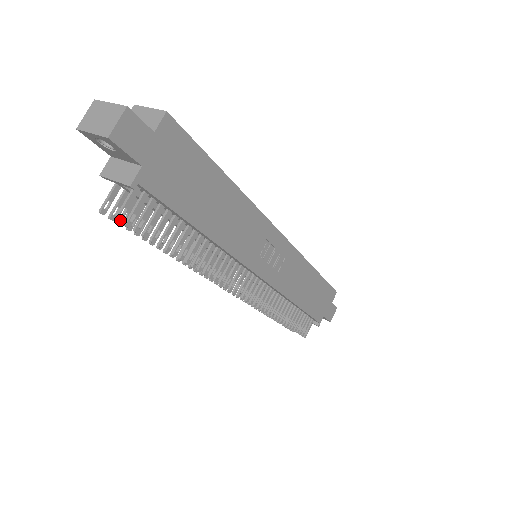
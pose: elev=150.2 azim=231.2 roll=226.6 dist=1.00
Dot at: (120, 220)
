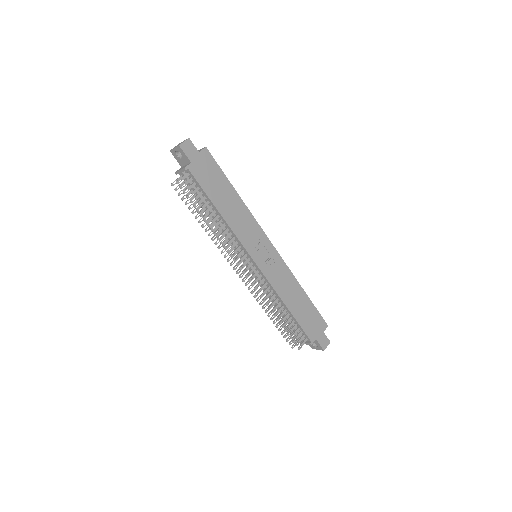
Dot at: (178, 183)
